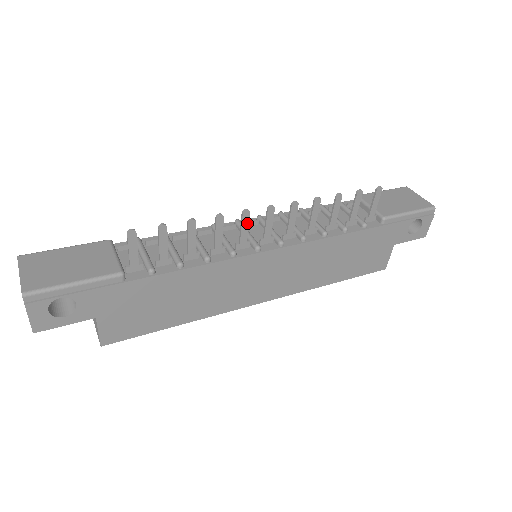
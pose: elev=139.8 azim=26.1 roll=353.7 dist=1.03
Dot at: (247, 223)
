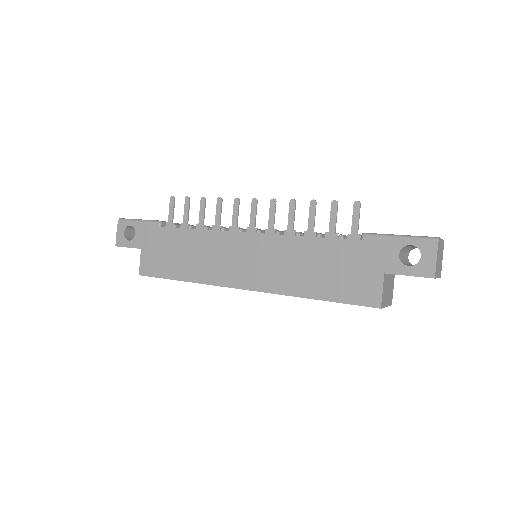
Dot at: (237, 209)
